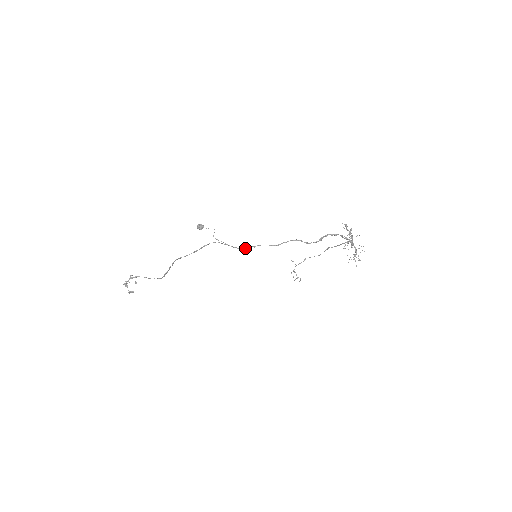
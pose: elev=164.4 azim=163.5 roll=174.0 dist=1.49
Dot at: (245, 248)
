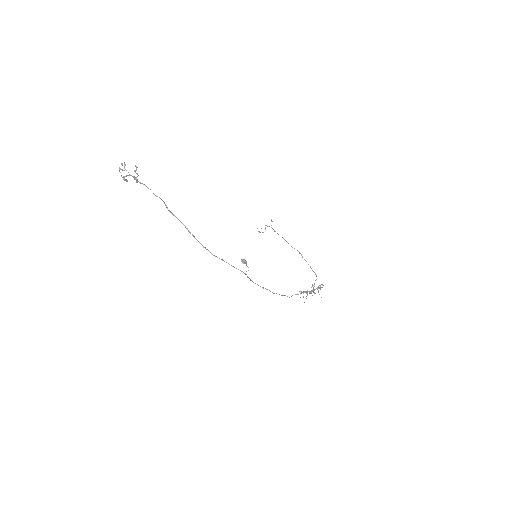
Dot at: (257, 284)
